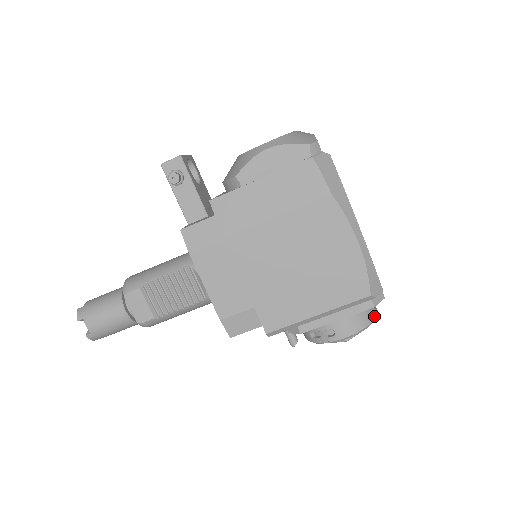
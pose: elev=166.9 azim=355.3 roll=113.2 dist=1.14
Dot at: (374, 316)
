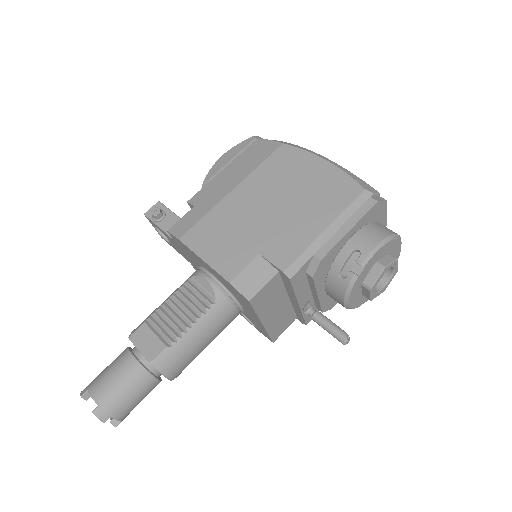
Dot at: (395, 233)
